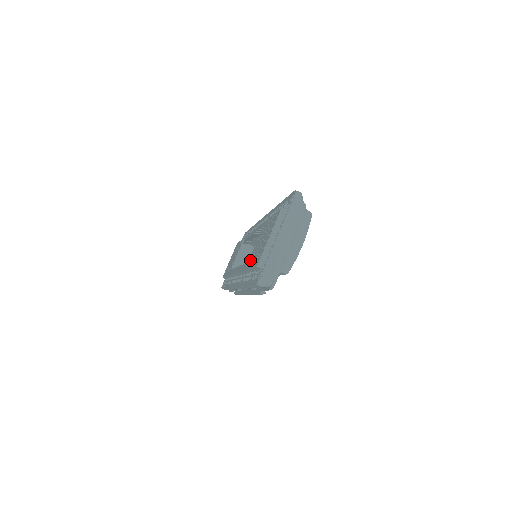
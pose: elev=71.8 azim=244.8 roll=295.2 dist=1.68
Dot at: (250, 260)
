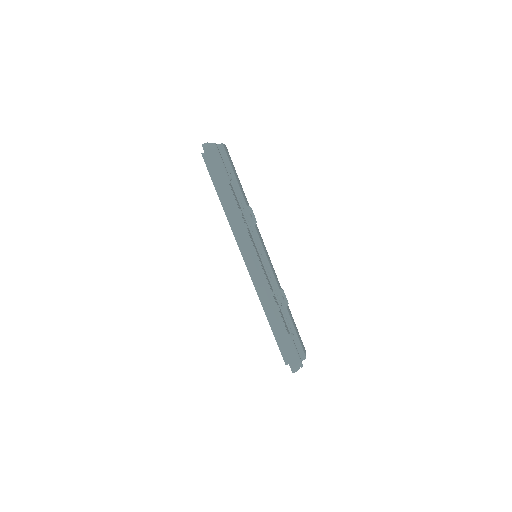
Dot at: occluded
